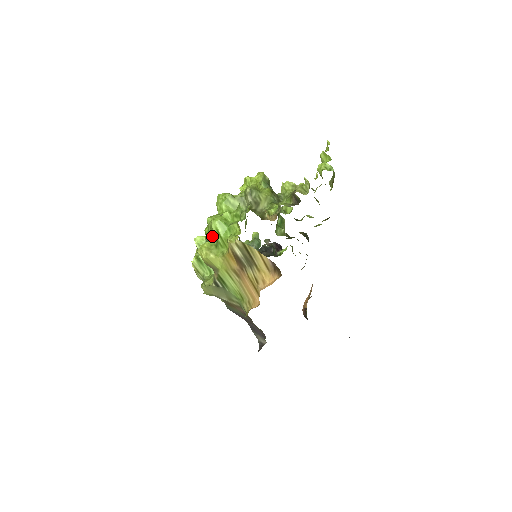
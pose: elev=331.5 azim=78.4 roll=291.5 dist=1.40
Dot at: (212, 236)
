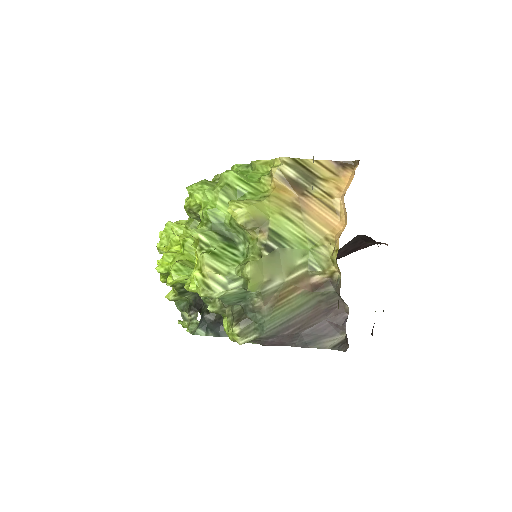
Dot at: (228, 199)
